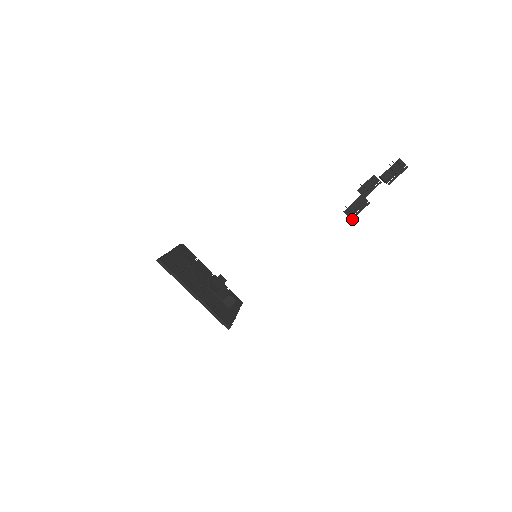
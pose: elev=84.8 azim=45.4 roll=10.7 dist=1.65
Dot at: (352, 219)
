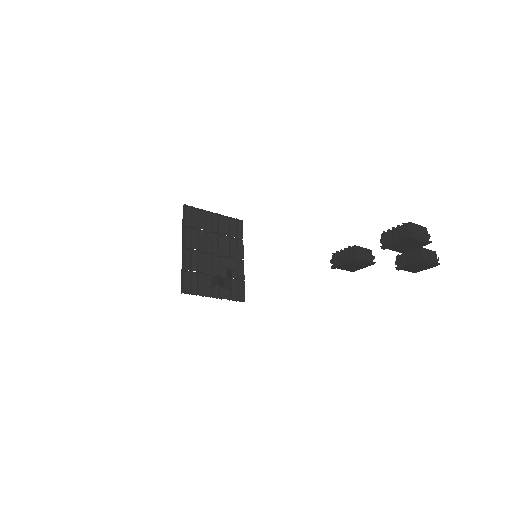
Dot at: (331, 268)
